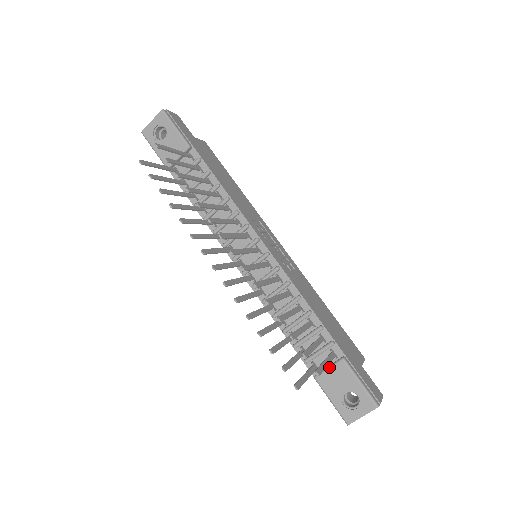
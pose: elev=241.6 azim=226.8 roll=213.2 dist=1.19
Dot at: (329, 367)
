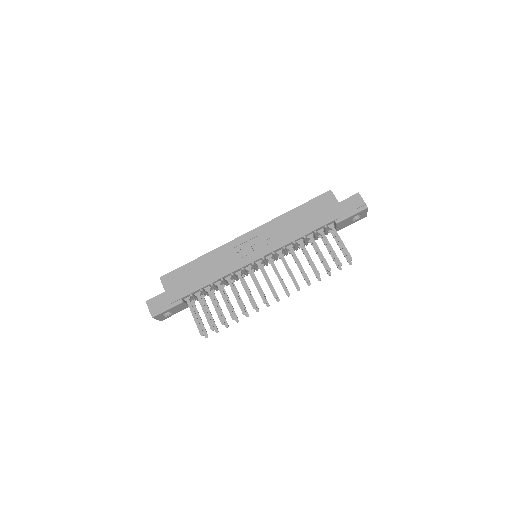
Dot at: (337, 228)
